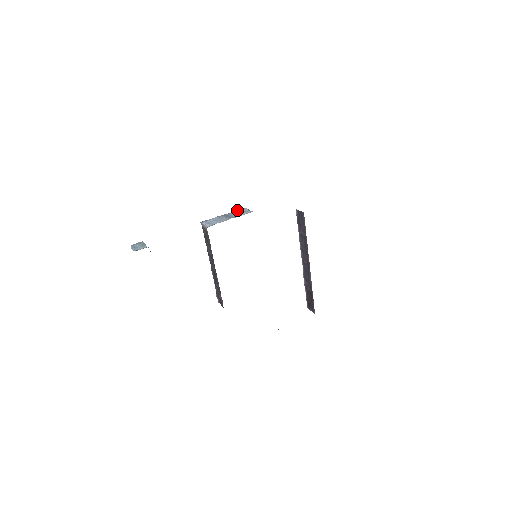
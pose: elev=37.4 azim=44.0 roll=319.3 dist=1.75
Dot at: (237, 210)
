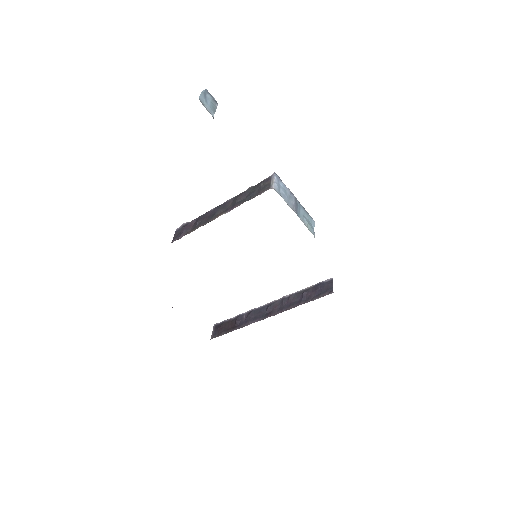
Dot at: occluded
